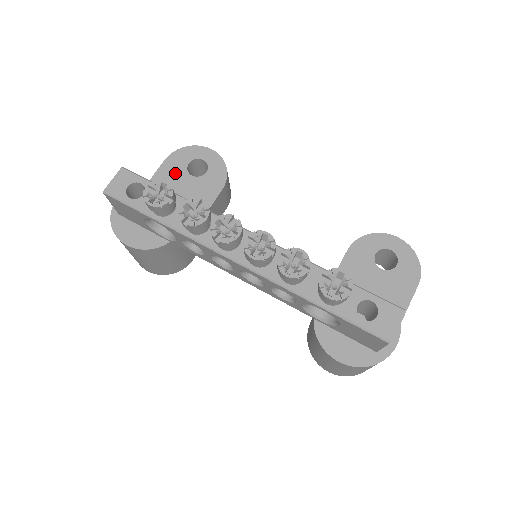
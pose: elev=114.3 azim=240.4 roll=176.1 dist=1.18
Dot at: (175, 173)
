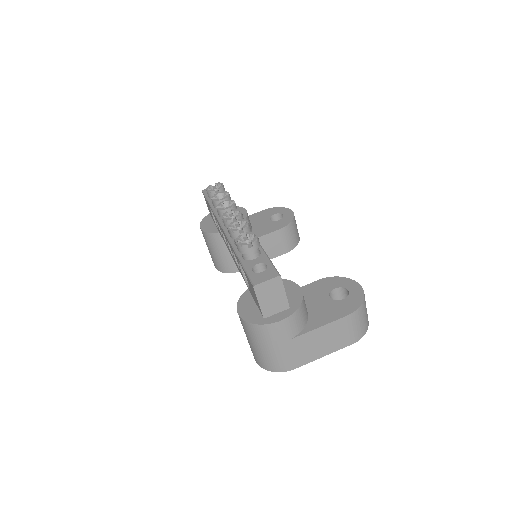
Dot at: (263, 216)
